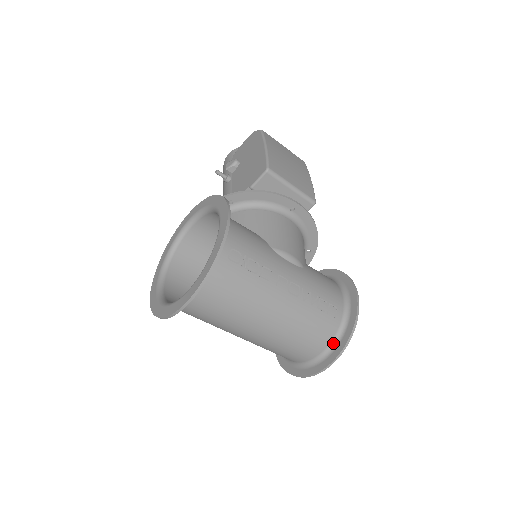
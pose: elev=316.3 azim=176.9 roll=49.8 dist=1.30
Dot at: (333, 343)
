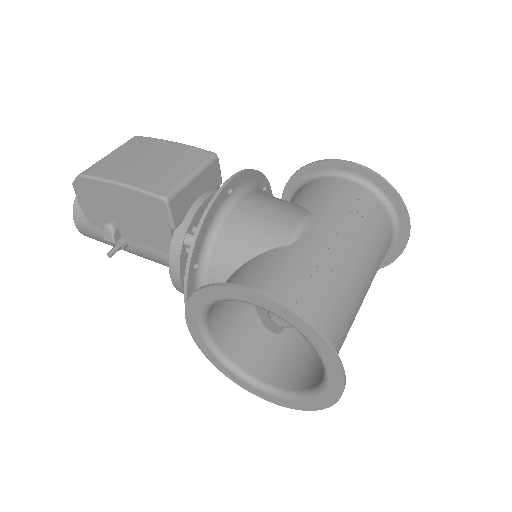
Dot at: (391, 215)
